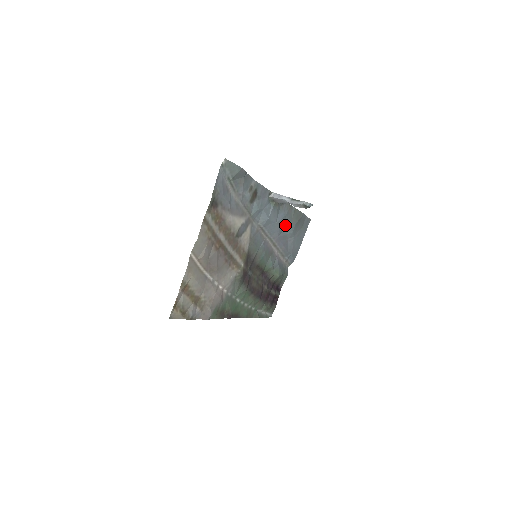
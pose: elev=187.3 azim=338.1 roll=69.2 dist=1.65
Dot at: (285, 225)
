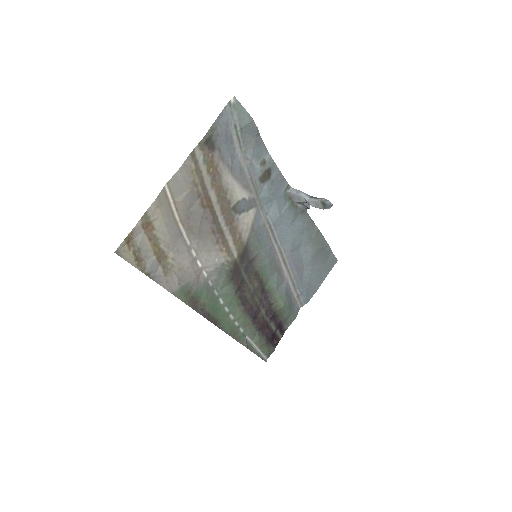
Dot at: (302, 243)
